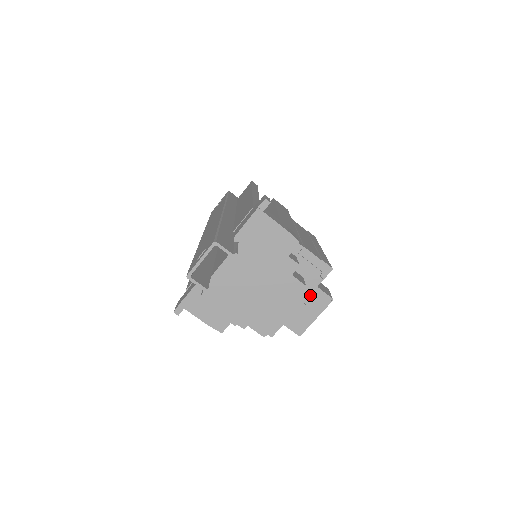
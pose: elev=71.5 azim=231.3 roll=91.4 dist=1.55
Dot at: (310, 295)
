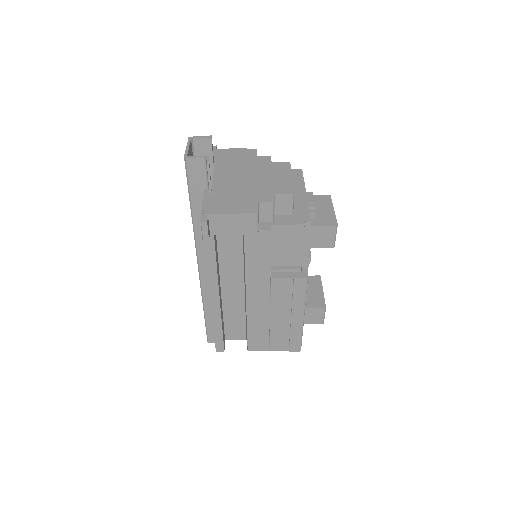
Dot at: occluded
